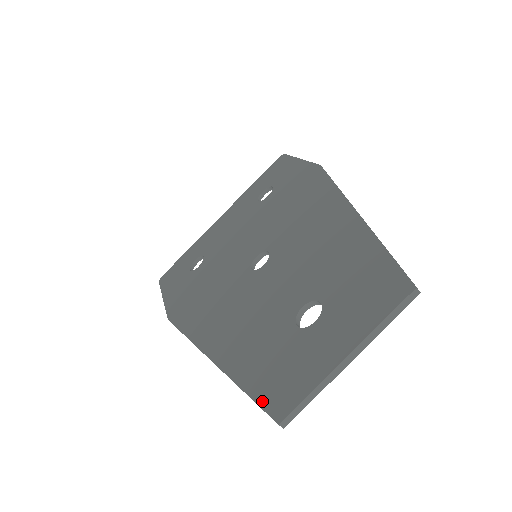
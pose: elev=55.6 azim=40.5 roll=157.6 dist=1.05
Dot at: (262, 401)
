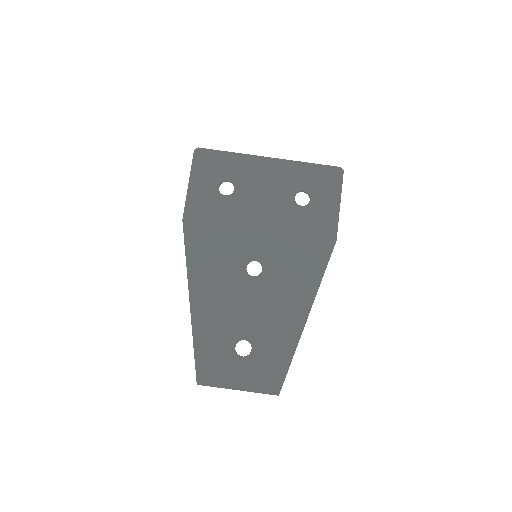
Dot at: (198, 366)
